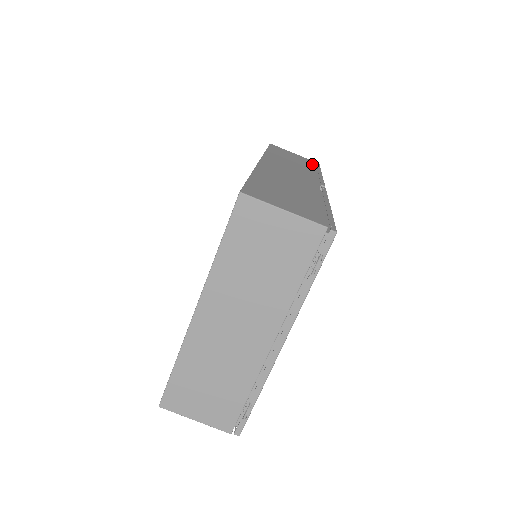
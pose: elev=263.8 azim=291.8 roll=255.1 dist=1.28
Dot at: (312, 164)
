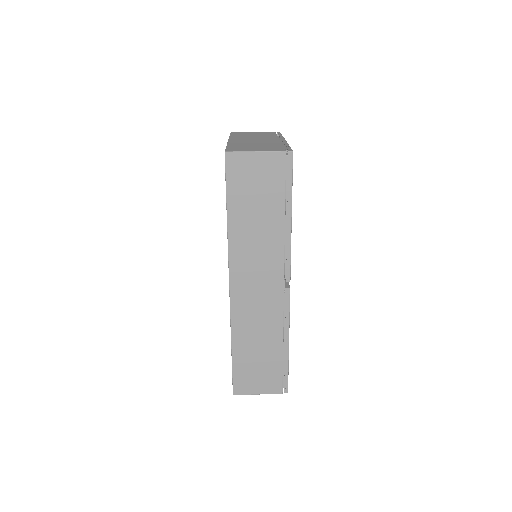
Dot at: occluded
